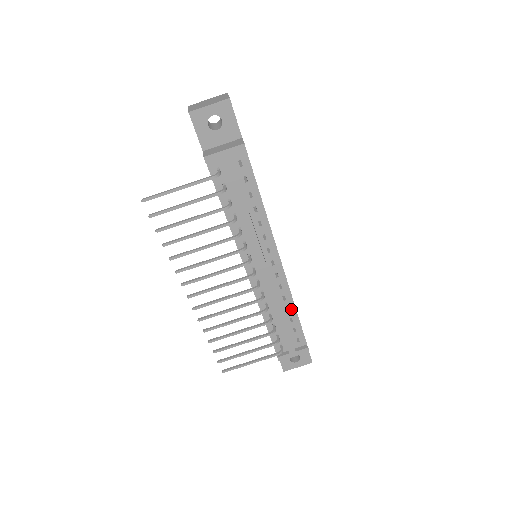
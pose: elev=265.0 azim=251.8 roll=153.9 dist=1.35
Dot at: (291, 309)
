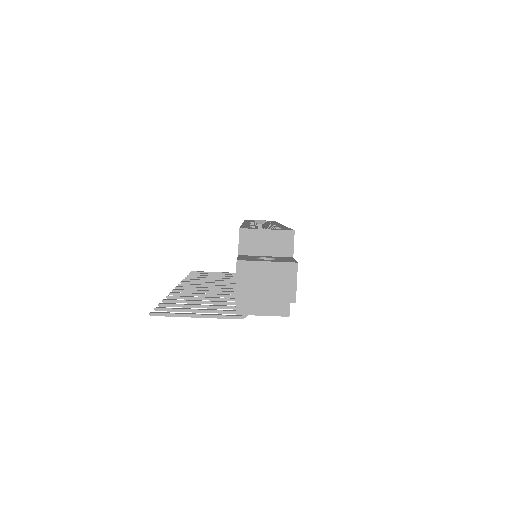
Dot at: occluded
